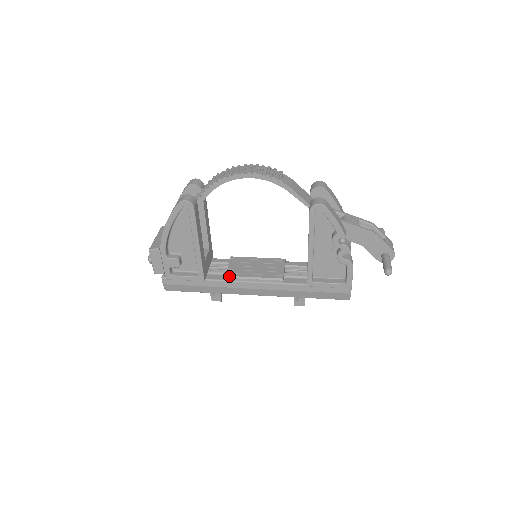
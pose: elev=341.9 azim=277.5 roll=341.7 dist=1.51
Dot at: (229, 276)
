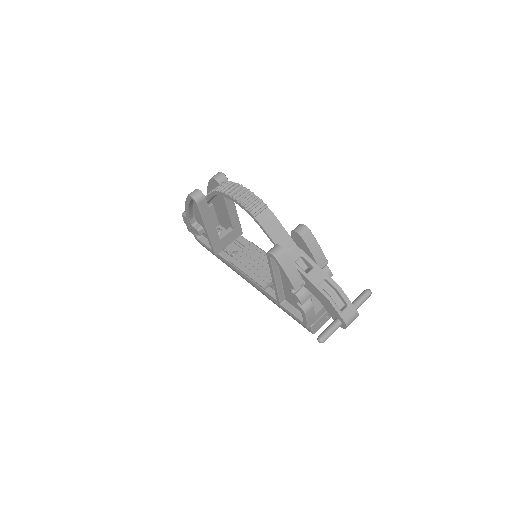
Dot at: (232, 261)
